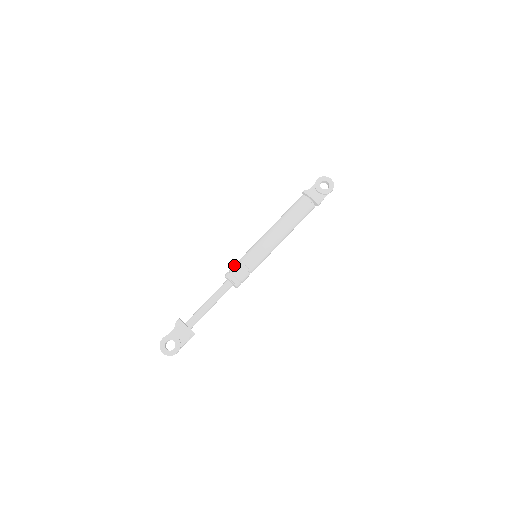
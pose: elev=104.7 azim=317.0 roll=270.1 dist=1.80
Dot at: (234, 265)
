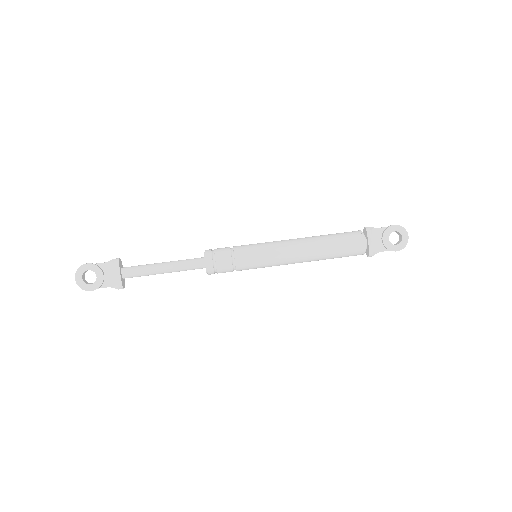
Dot at: (224, 249)
